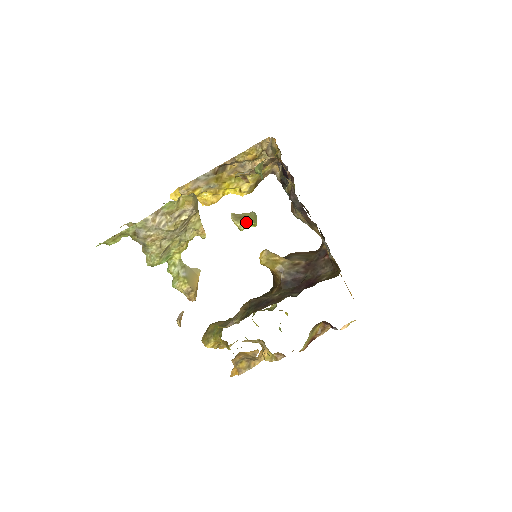
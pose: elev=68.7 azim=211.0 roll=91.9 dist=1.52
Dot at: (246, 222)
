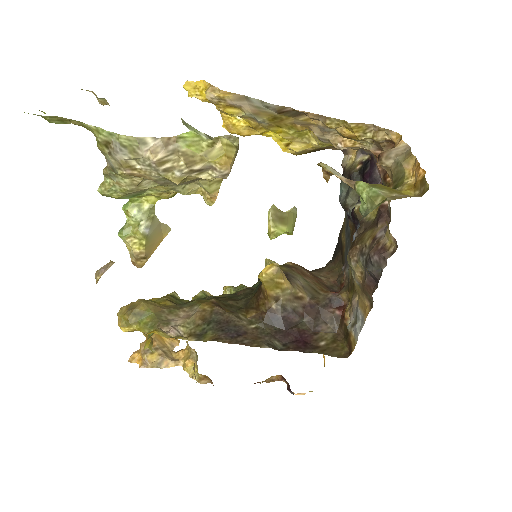
Dot at: (284, 230)
